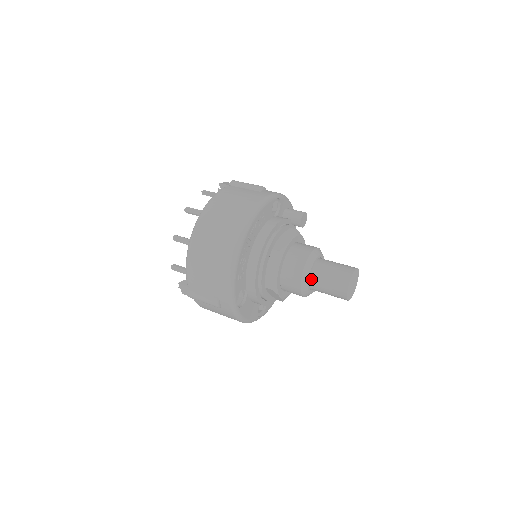
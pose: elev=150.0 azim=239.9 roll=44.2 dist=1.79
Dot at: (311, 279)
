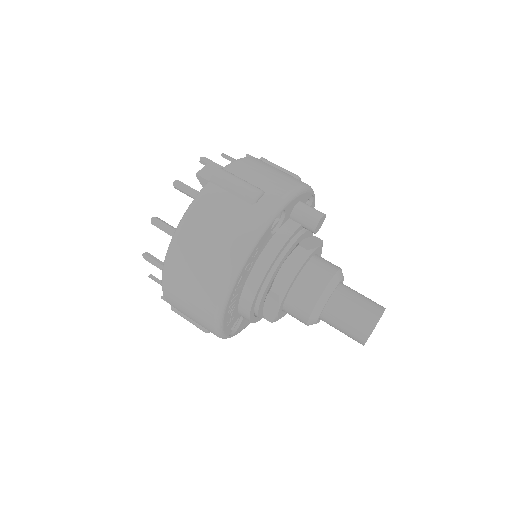
Dot at: (321, 317)
